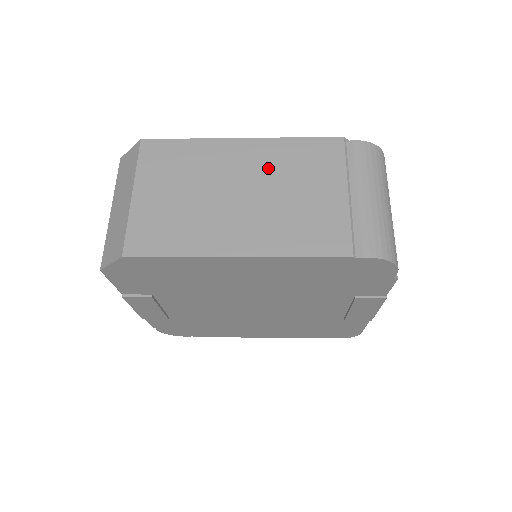
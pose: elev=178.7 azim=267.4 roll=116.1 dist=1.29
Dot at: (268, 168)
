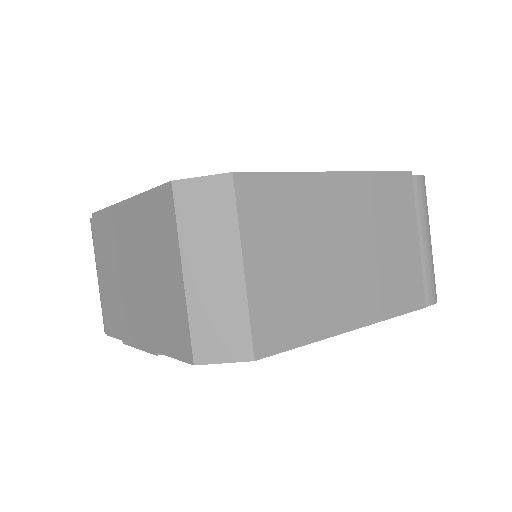
Dot at: (364, 214)
